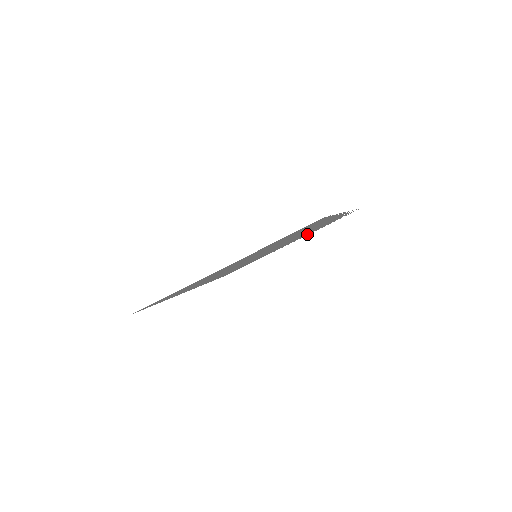
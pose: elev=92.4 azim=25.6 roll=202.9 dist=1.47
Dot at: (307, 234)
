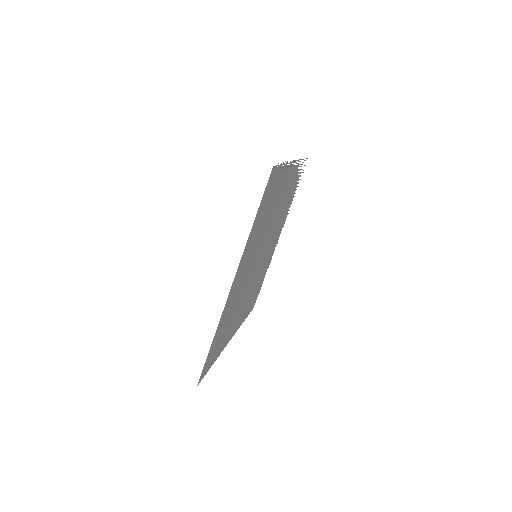
Dot at: (285, 214)
